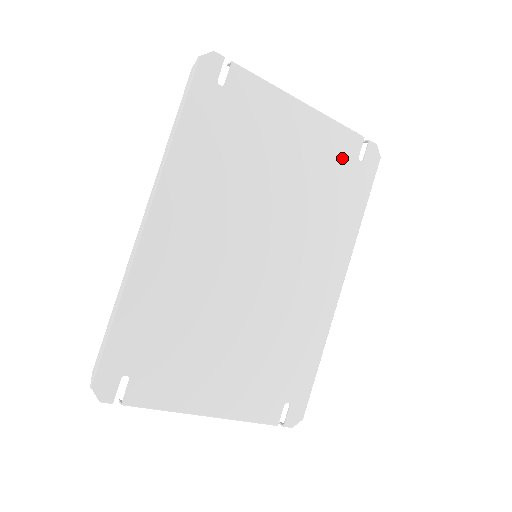
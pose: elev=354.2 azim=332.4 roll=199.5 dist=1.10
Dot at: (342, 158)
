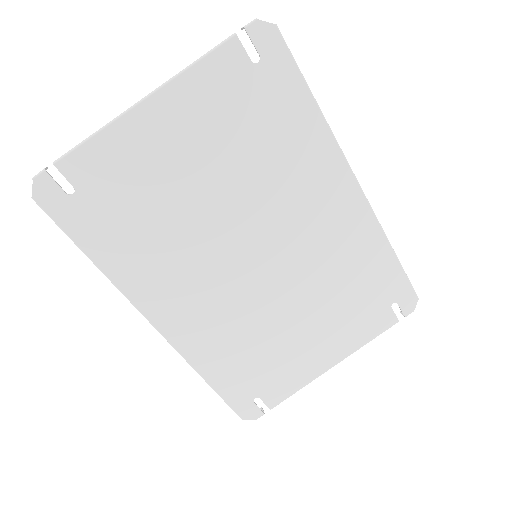
Dot at: (237, 89)
